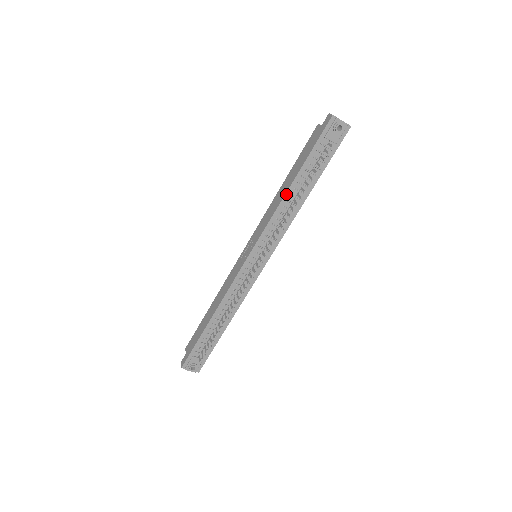
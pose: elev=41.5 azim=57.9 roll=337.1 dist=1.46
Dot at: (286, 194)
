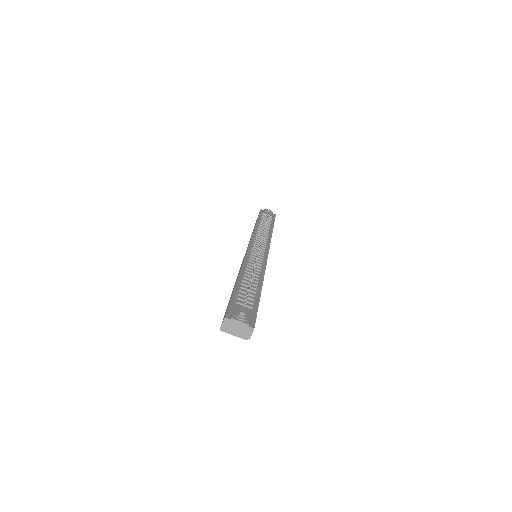
Dot at: (256, 226)
